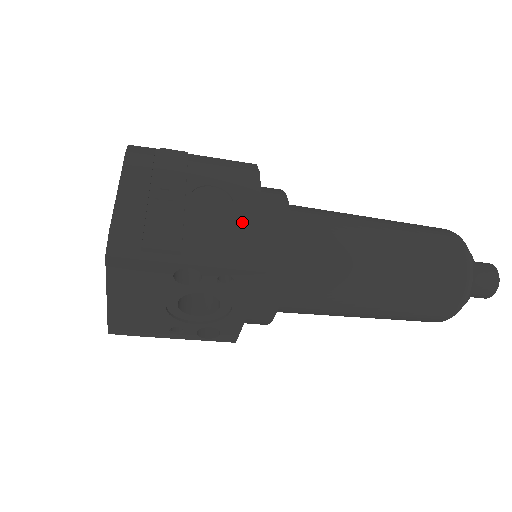
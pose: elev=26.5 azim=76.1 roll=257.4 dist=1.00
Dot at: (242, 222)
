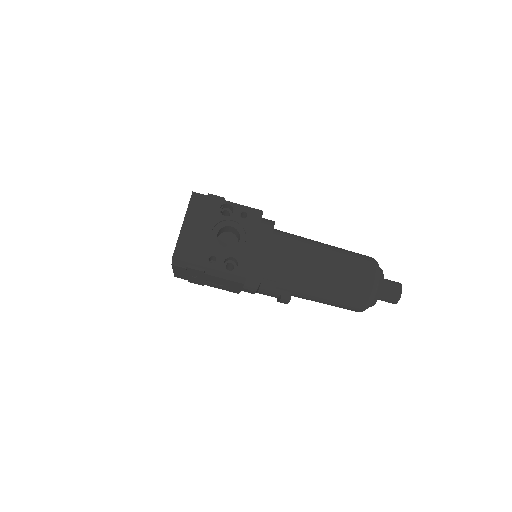
Dot at: occluded
